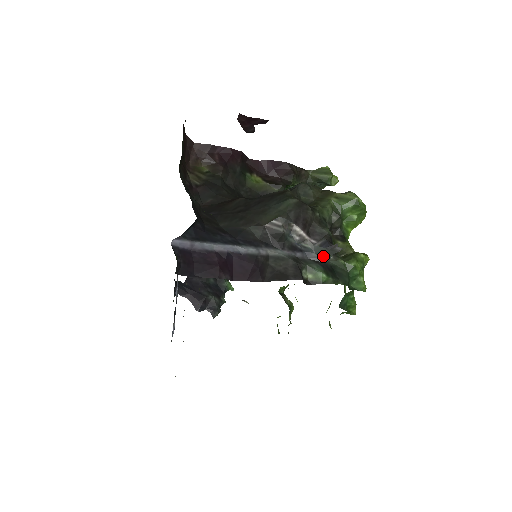
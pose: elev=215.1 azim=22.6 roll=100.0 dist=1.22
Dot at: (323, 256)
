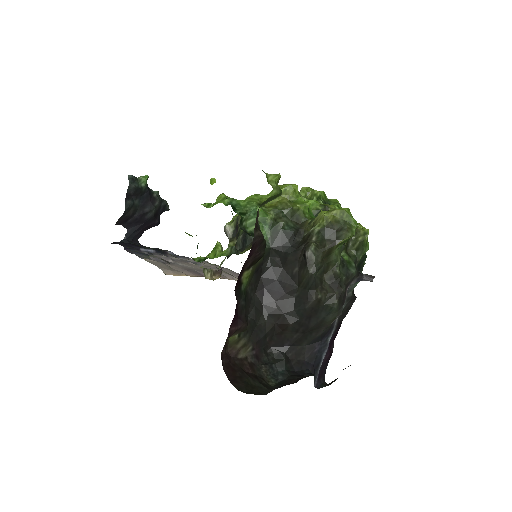
Dot at: occluded
